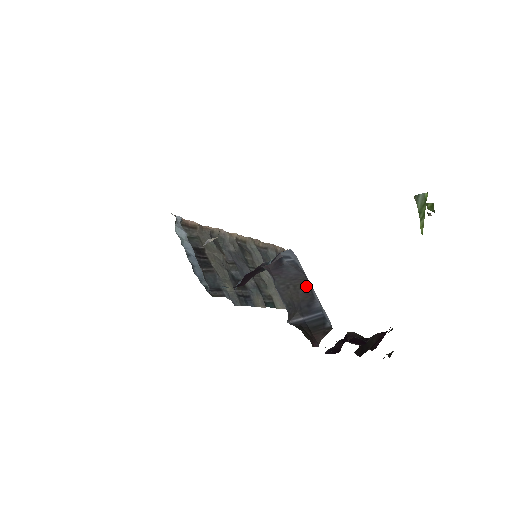
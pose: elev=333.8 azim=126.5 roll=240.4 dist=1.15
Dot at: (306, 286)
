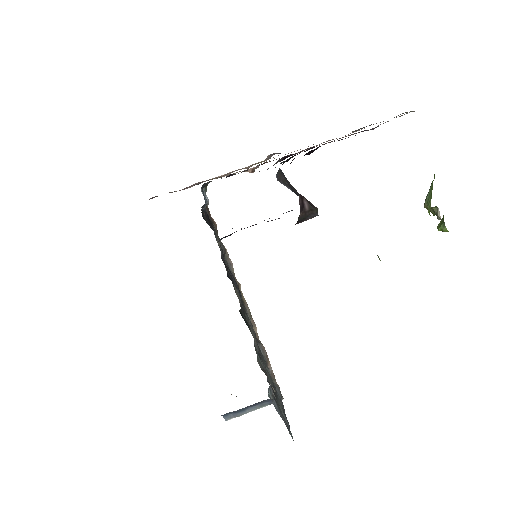
Dot at: occluded
